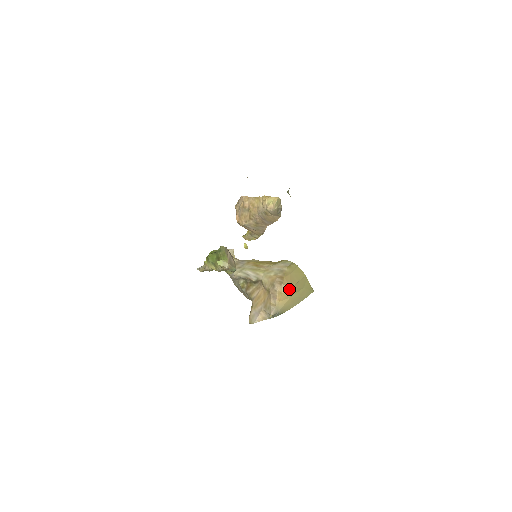
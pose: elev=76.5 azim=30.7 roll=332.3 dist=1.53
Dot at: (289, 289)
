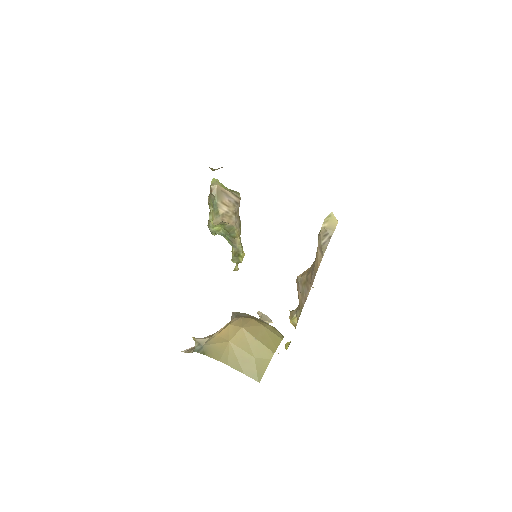
Dot at: (239, 327)
